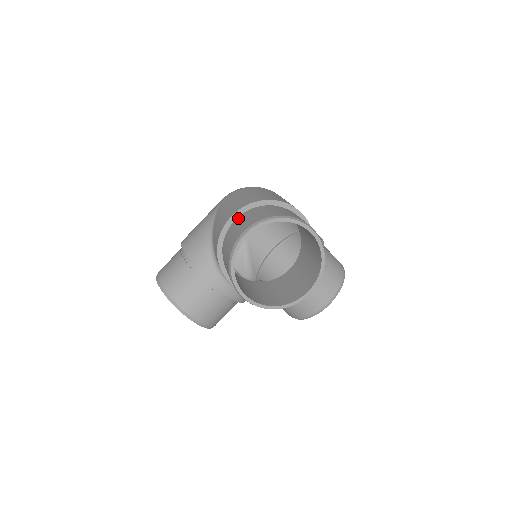
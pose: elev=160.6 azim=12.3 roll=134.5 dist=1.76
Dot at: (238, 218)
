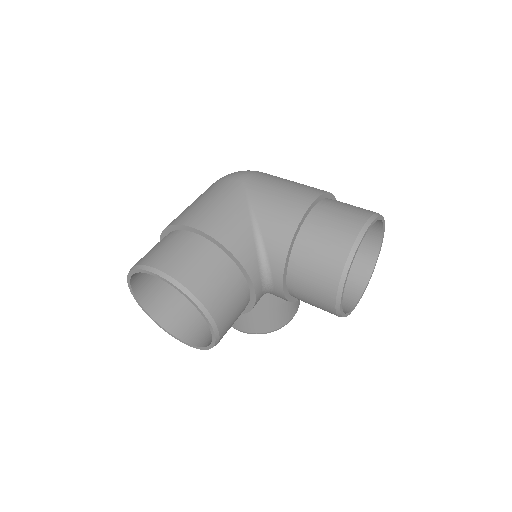
Dot at: (318, 207)
